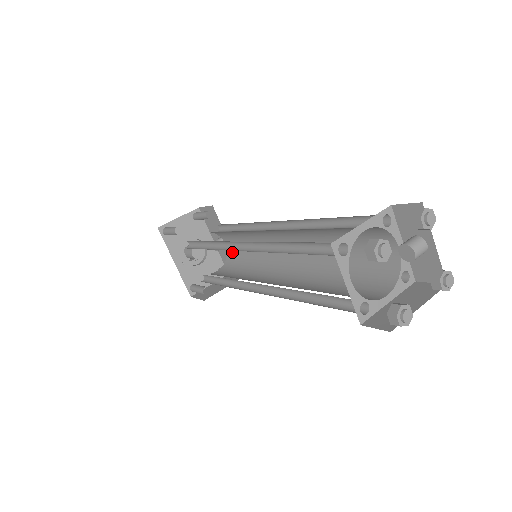
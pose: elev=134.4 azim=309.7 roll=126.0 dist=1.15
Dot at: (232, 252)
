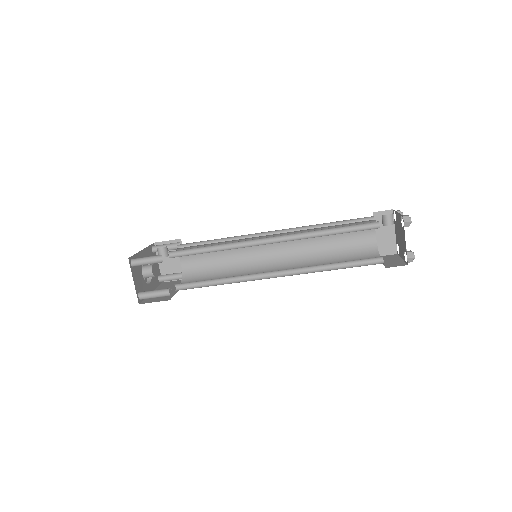
Dot at: (185, 248)
